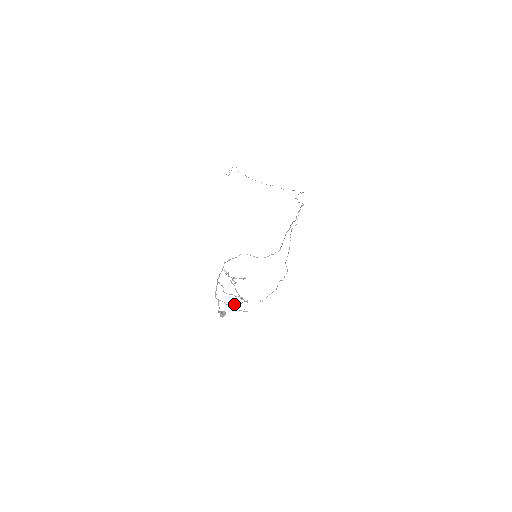
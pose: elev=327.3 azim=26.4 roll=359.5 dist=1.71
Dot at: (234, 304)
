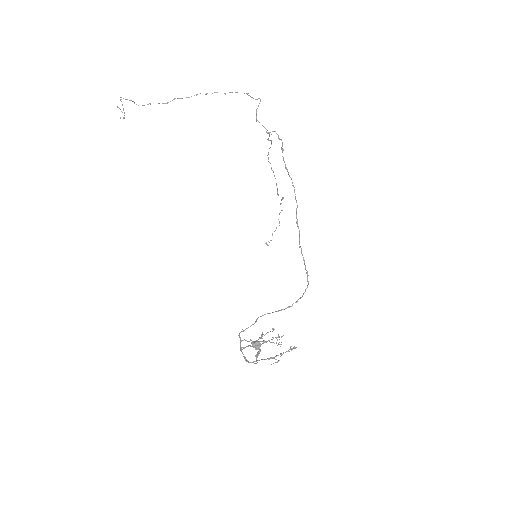
Dot at: (275, 356)
